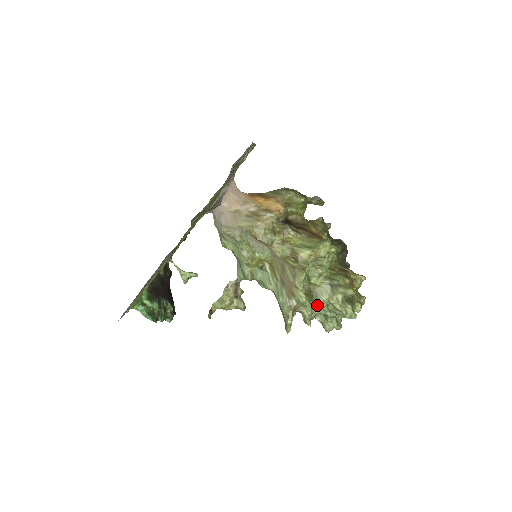
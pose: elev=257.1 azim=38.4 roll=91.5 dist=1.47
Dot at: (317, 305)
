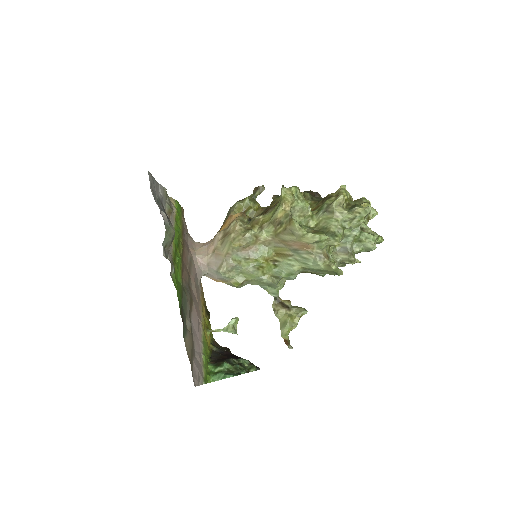
Dot at: (333, 232)
